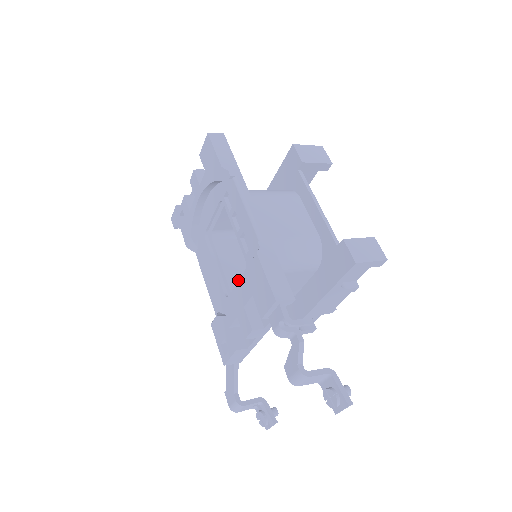
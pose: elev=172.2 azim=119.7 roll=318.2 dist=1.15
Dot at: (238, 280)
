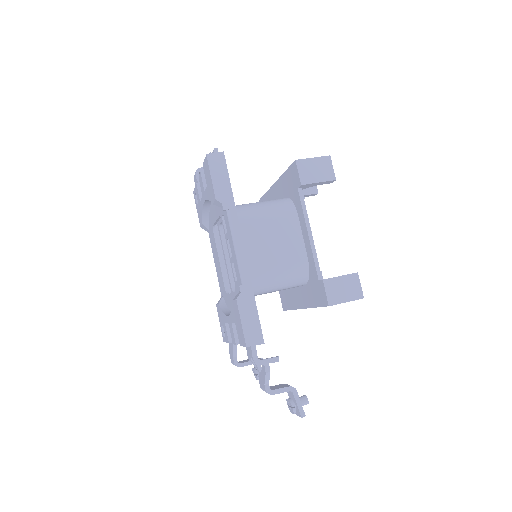
Dot at: occluded
